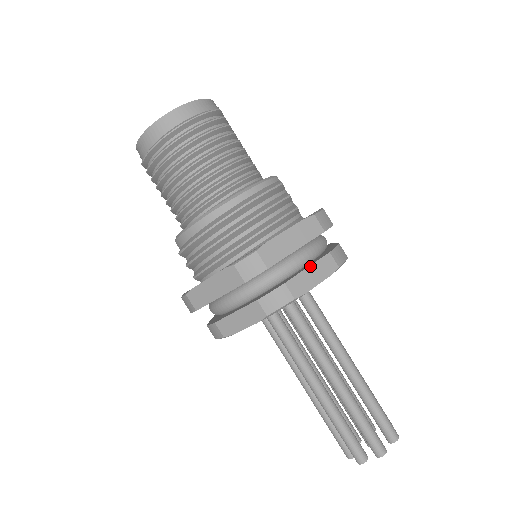
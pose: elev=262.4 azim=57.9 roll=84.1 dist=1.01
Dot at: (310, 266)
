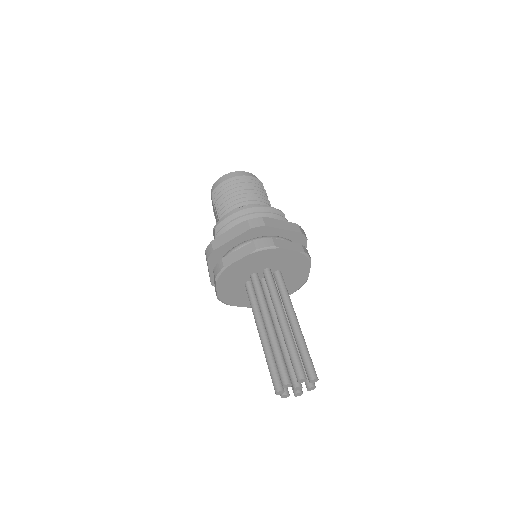
Dot at: (288, 241)
